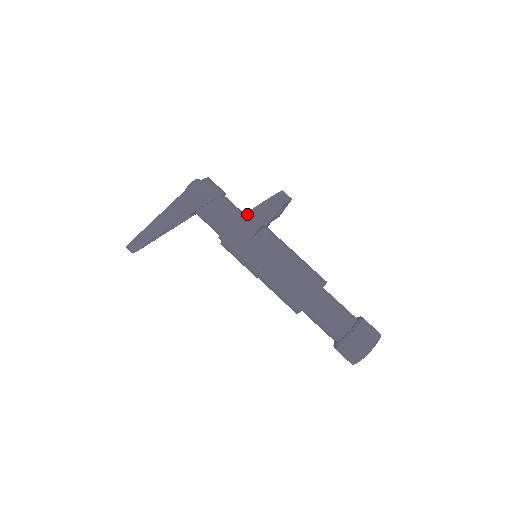
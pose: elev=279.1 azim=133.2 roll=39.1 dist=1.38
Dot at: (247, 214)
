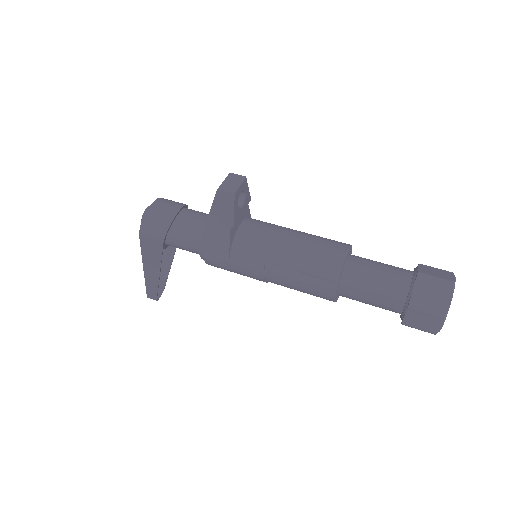
Dot at: (207, 225)
